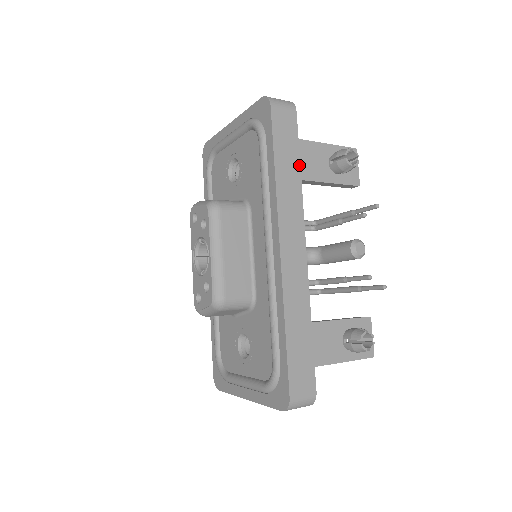
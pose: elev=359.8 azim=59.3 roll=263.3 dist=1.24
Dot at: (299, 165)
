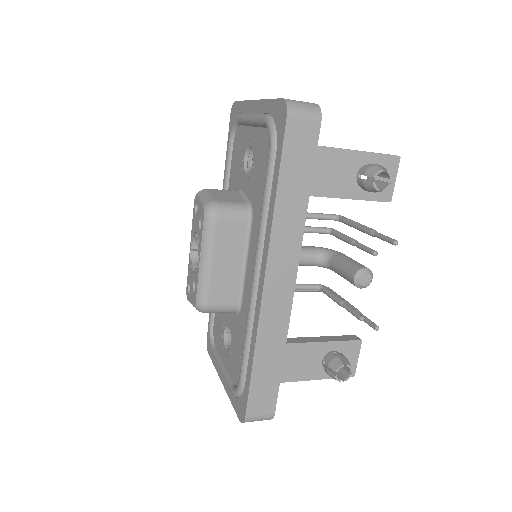
Dot at: (309, 191)
